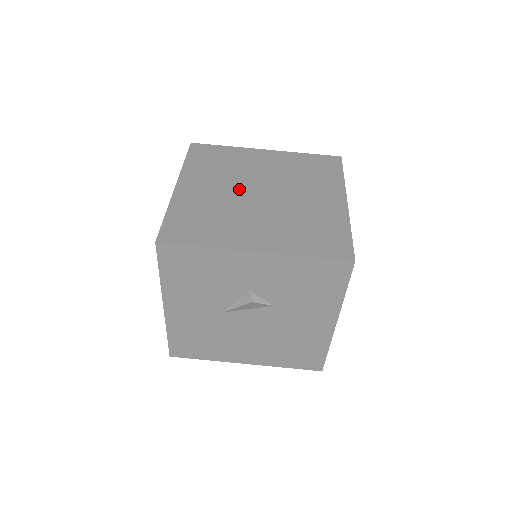
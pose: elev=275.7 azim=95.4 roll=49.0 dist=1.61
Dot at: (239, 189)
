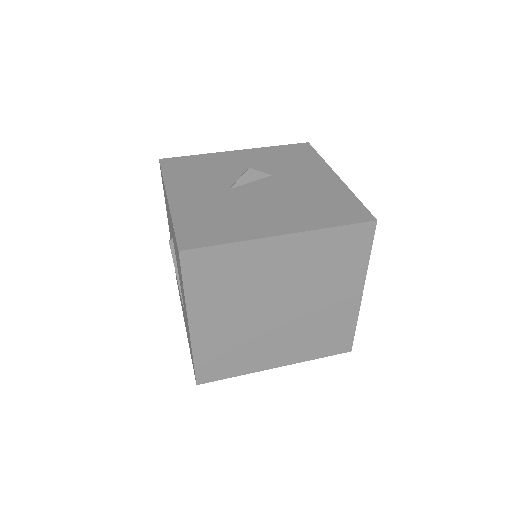
Dot at: occluded
